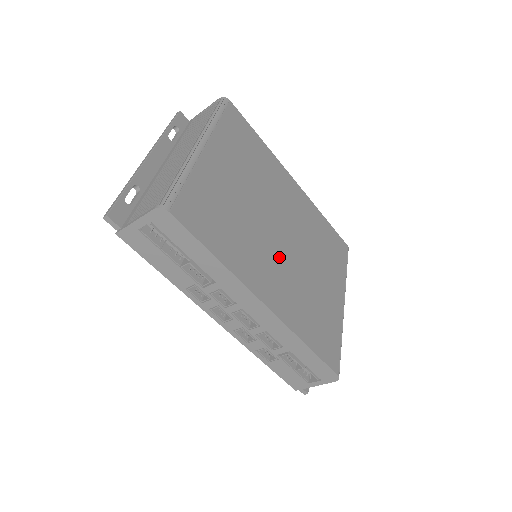
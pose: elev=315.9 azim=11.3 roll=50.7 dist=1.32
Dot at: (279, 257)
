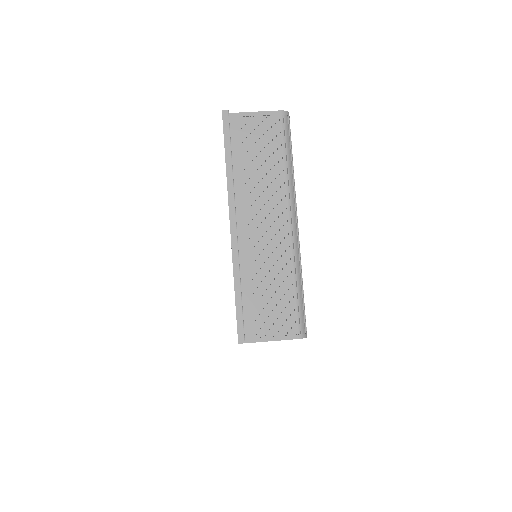
Dot at: occluded
